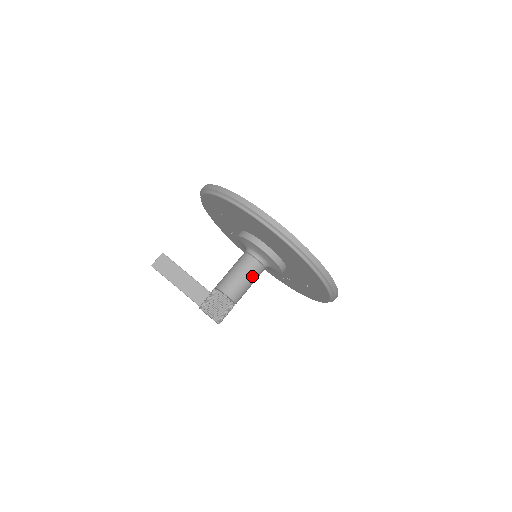
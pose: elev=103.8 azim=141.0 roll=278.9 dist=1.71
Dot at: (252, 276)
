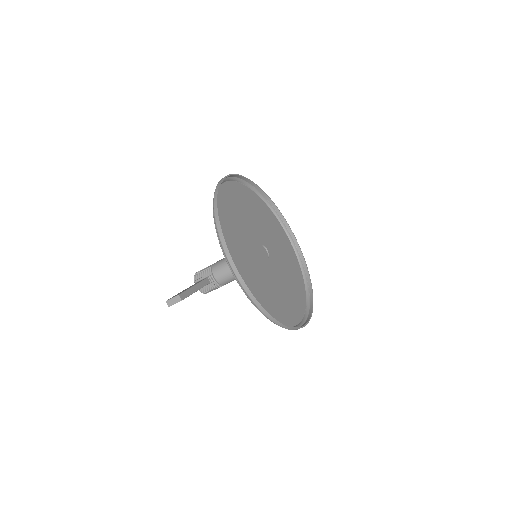
Dot at: occluded
